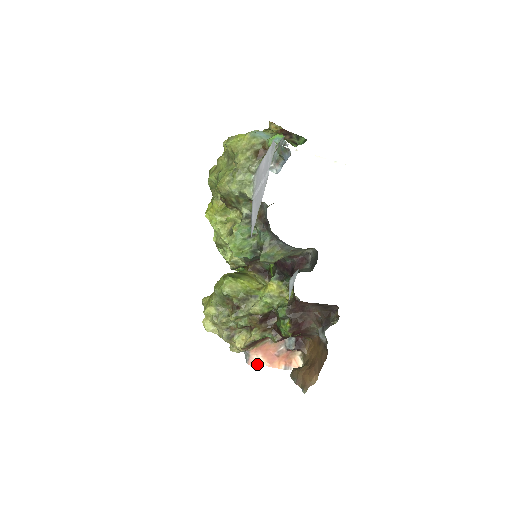
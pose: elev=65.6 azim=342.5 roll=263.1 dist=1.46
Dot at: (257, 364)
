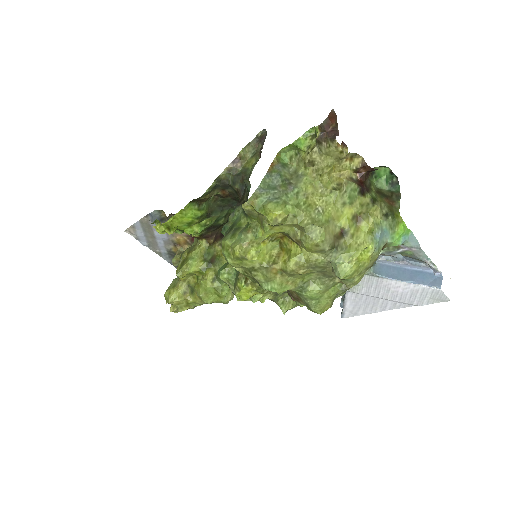
Dot at: occluded
